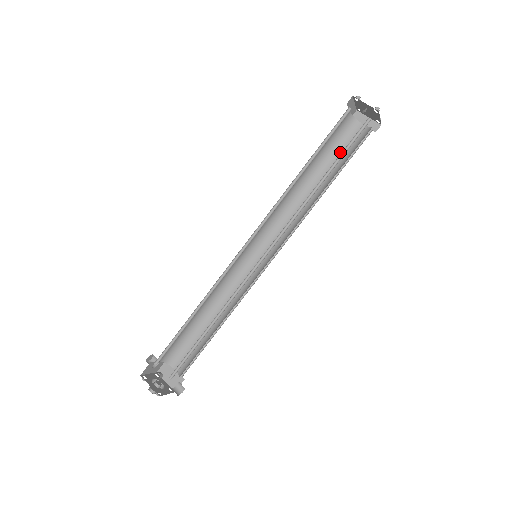
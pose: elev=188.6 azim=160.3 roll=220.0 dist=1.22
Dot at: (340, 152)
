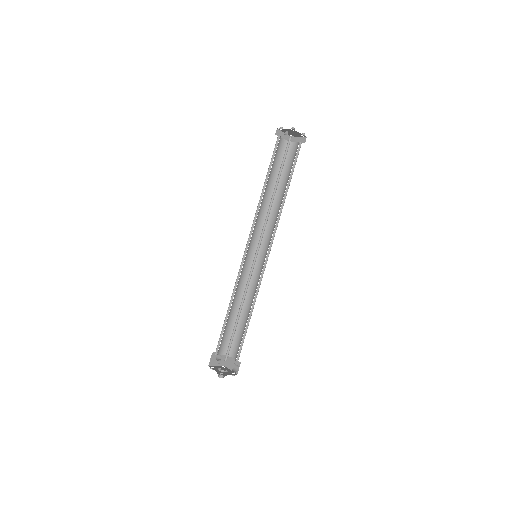
Dot at: (288, 167)
